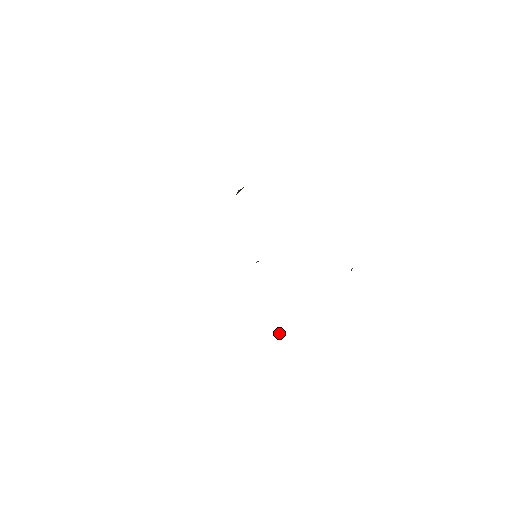
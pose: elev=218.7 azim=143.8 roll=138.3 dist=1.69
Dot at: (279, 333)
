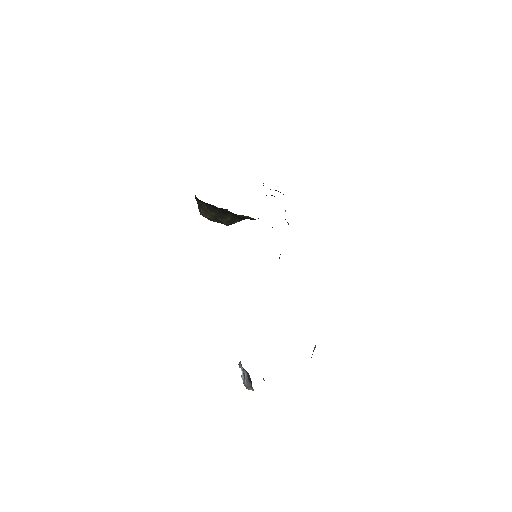
Dot at: occluded
